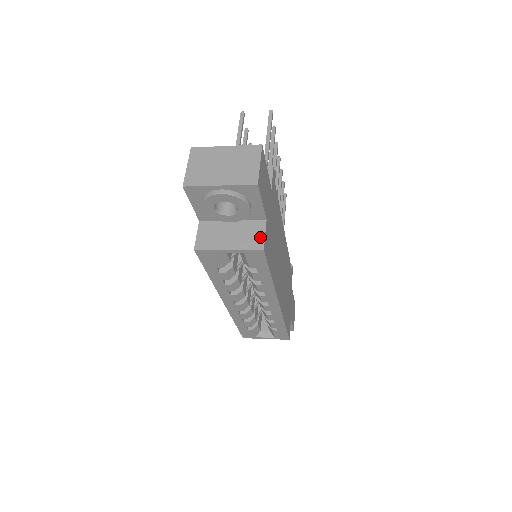
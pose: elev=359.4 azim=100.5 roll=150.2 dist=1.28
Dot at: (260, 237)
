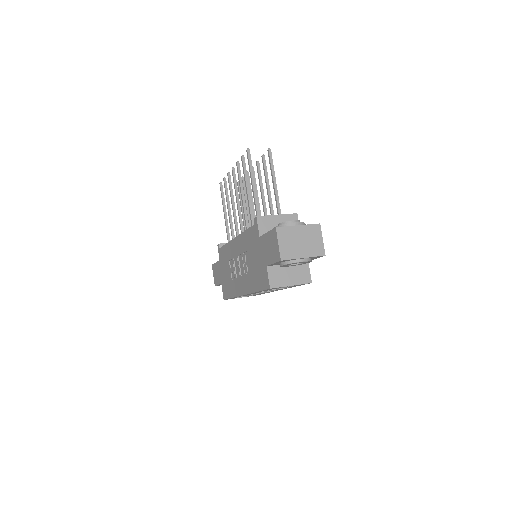
Dot at: (308, 274)
